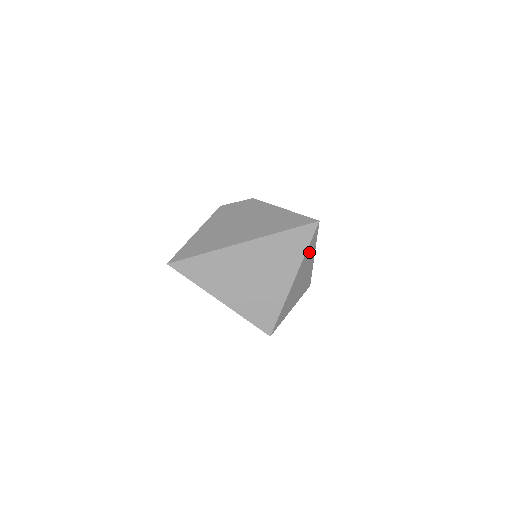
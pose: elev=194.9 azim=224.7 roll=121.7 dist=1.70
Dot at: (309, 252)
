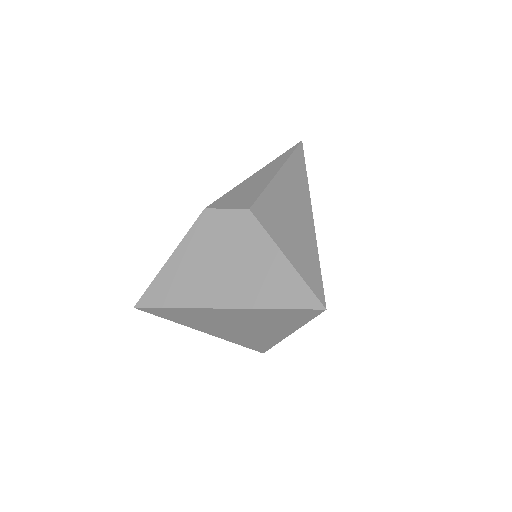
Dot at: occluded
